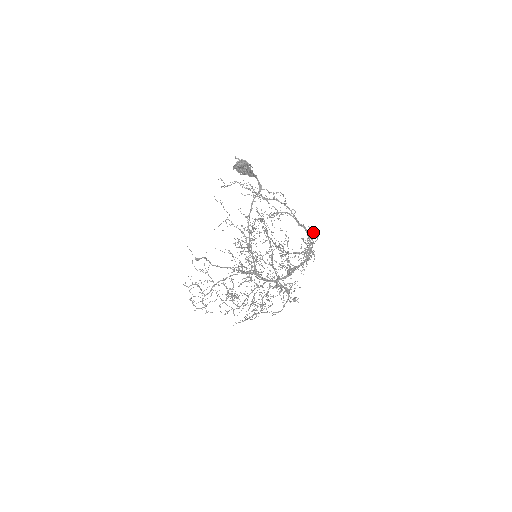
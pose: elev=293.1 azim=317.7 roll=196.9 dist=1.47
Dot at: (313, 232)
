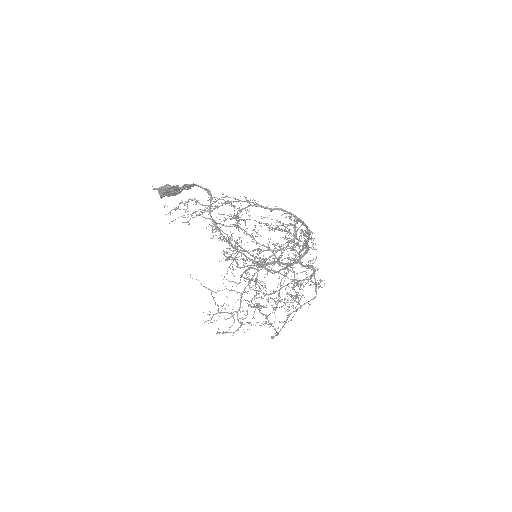
Dot at: occluded
